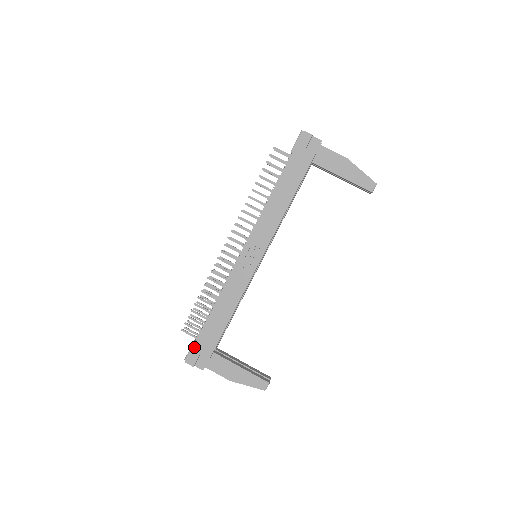
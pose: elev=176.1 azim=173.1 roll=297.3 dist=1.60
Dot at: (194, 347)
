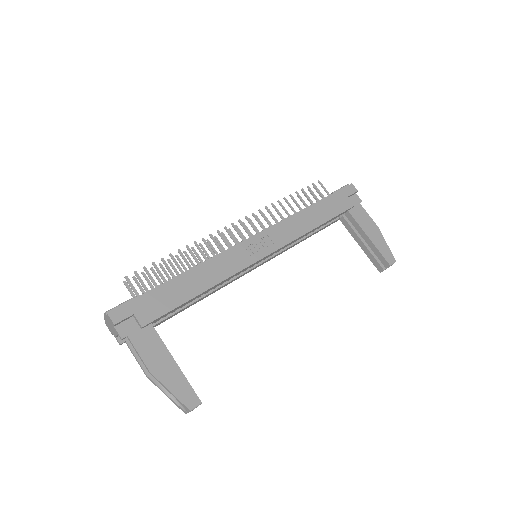
Dot at: (133, 301)
